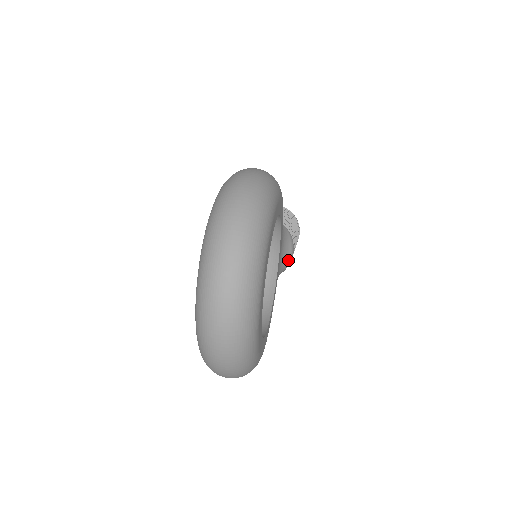
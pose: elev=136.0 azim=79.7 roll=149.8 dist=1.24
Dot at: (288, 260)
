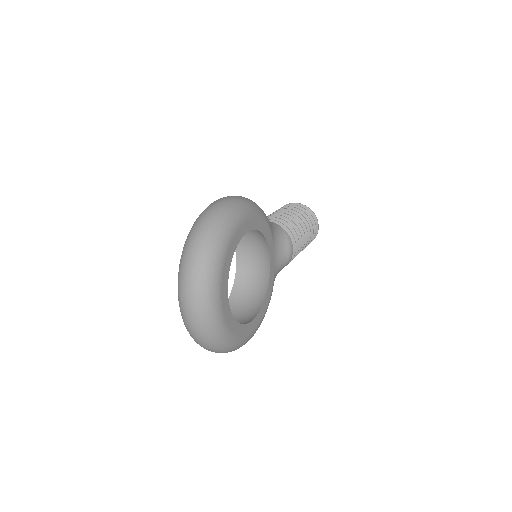
Dot at: (287, 256)
